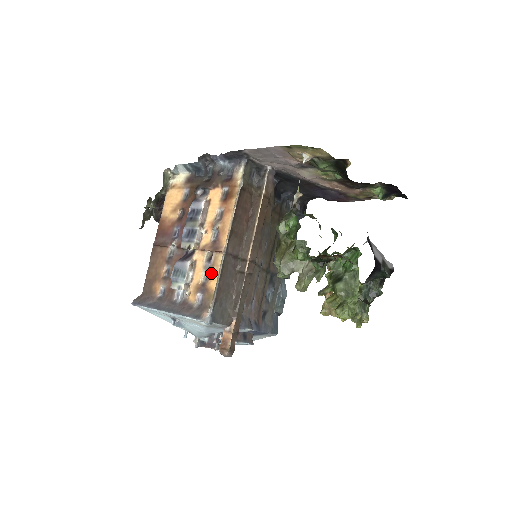
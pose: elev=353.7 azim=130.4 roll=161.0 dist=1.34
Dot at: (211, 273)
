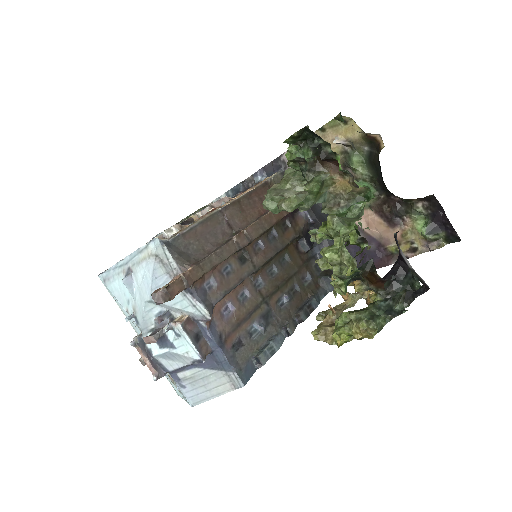
Dot at: occluded
